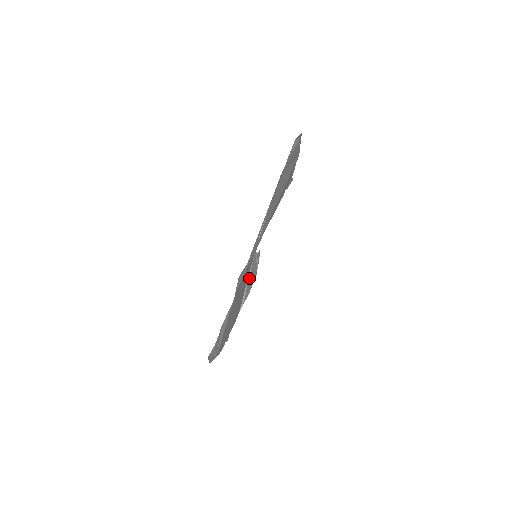
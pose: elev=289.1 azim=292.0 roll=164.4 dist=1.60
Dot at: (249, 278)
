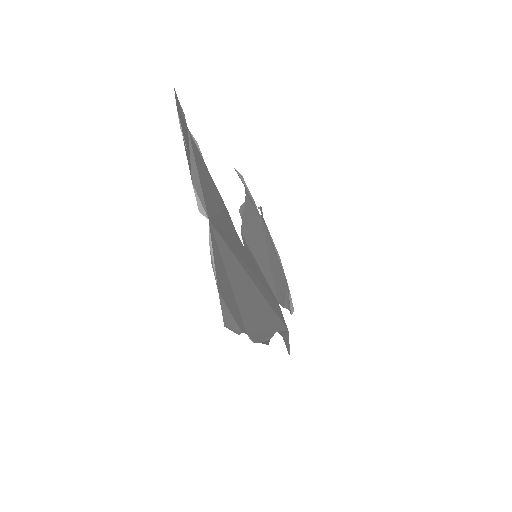
Dot at: (250, 221)
